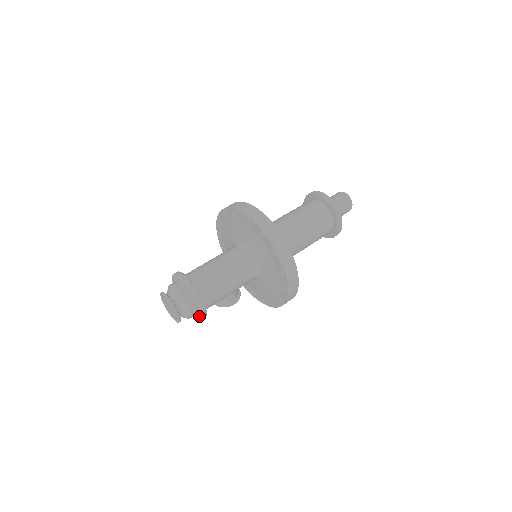
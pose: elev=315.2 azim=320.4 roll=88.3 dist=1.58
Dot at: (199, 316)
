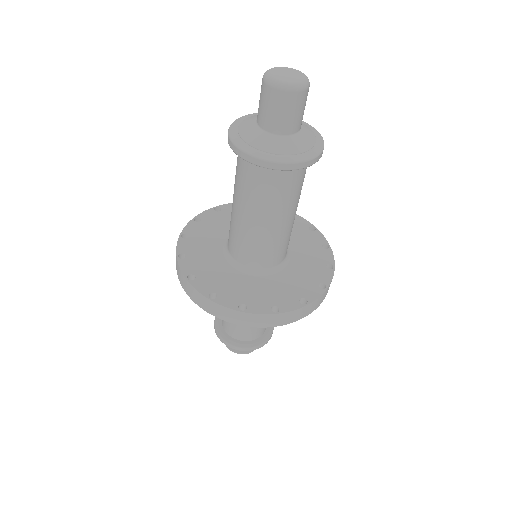
Dot at: occluded
